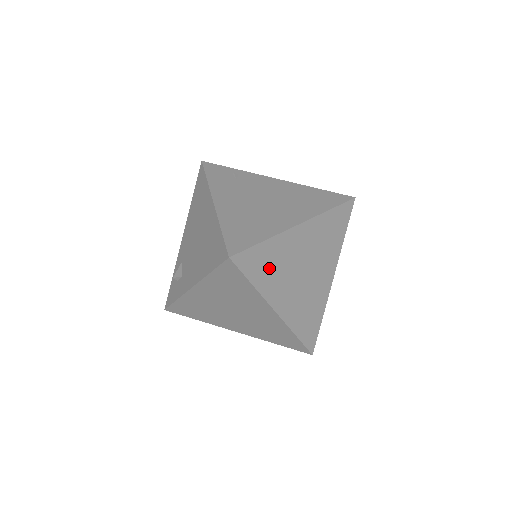
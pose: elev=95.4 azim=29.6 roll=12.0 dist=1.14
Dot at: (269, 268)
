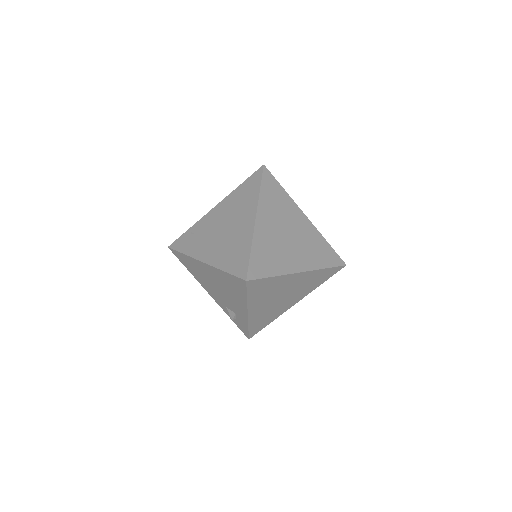
Dot at: (270, 258)
